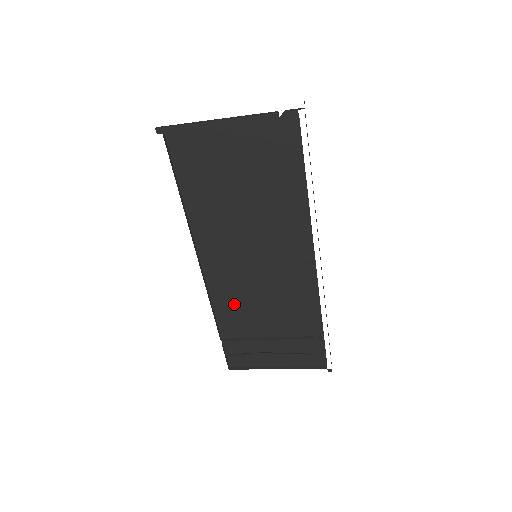
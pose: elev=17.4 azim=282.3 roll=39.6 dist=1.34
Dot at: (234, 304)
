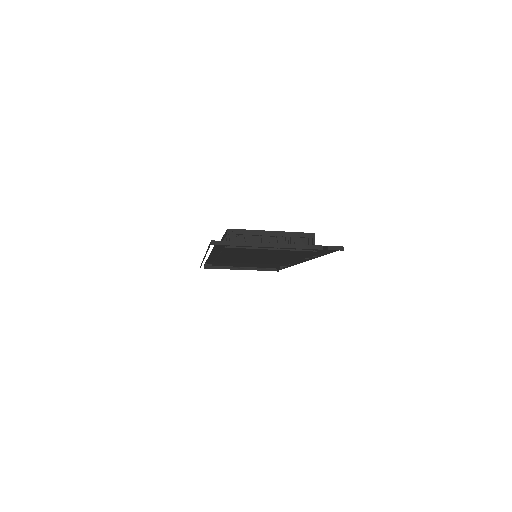
Dot at: occluded
